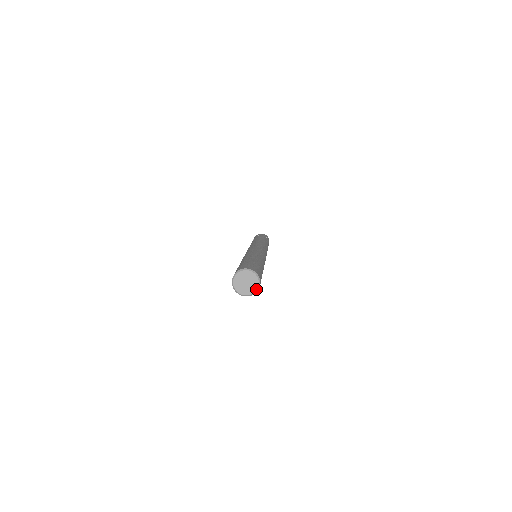
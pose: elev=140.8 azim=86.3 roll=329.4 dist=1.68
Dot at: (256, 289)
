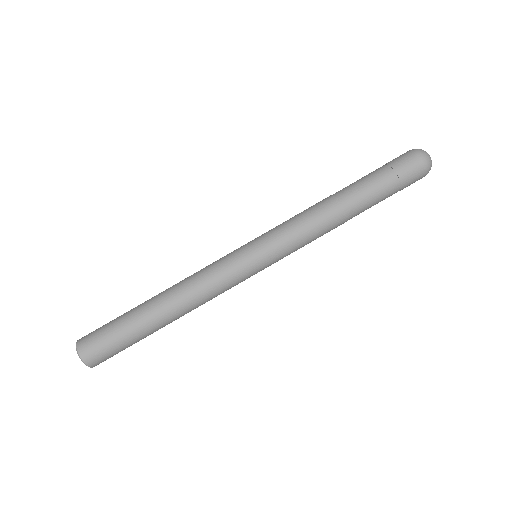
Dot at: occluded
